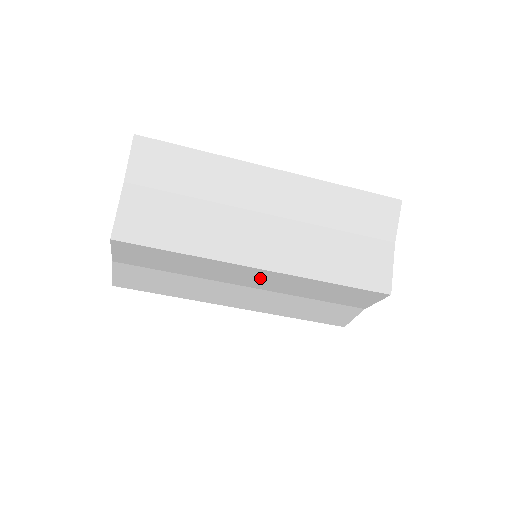
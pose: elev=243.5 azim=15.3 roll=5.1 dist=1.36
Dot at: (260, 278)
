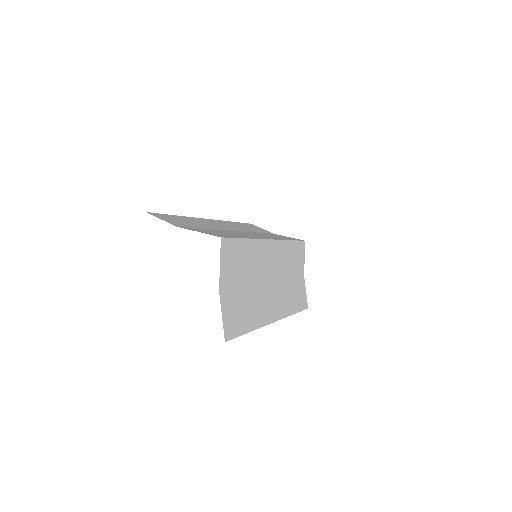
Dot at: (273, 258)
